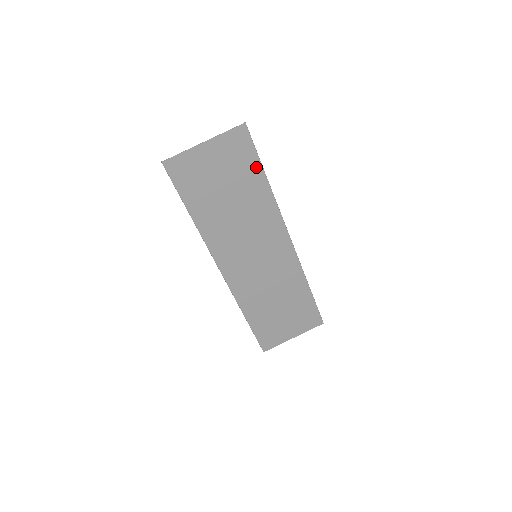
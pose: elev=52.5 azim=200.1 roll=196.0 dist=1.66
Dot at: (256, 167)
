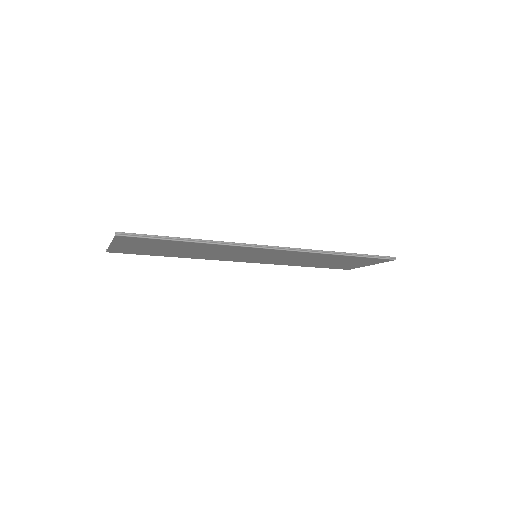
Dot at: (169, 241)
